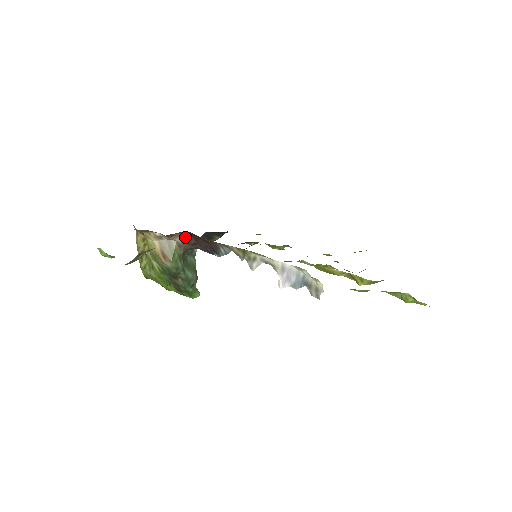
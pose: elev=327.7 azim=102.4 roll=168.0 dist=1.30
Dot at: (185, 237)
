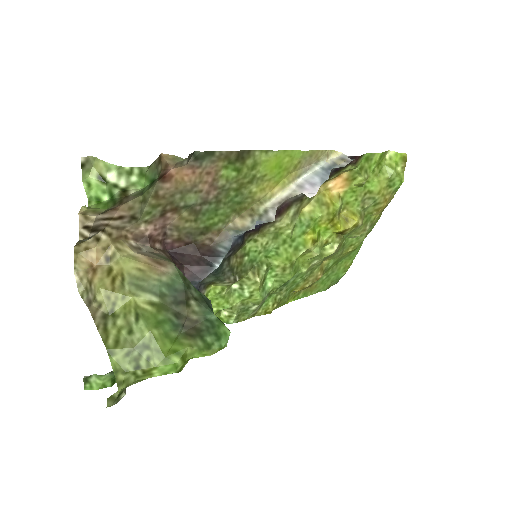
Dot at: (167, 254)
